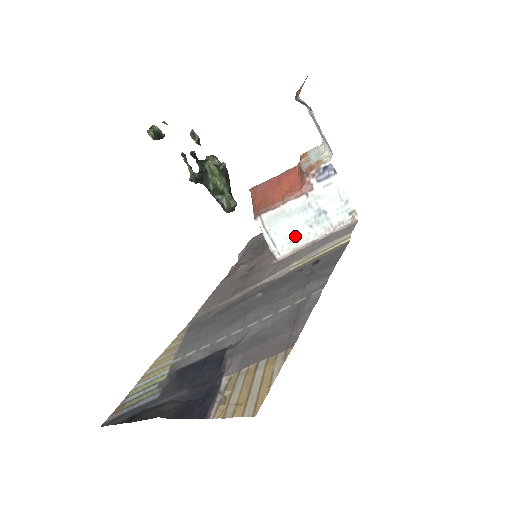
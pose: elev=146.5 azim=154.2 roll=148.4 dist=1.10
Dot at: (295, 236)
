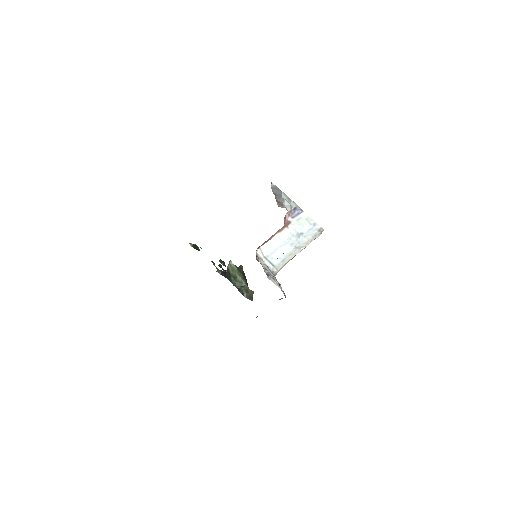
Dot at: (286, 256)
